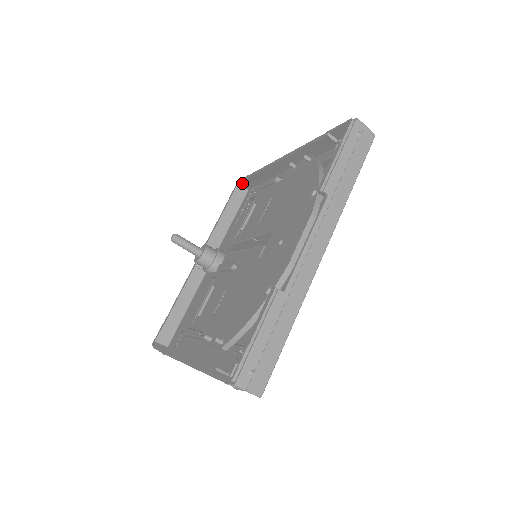
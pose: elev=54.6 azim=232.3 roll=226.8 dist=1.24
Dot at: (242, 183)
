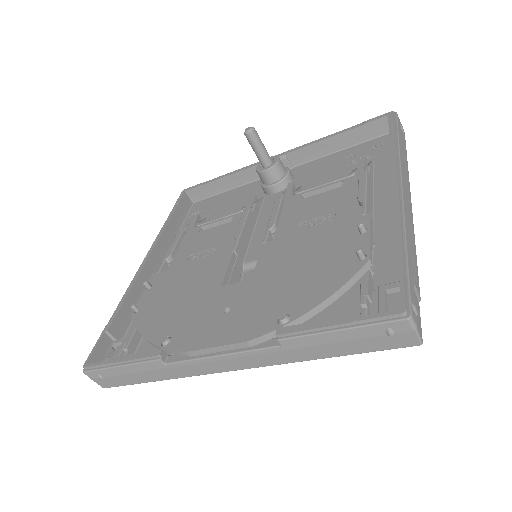
Dot at: occluded
